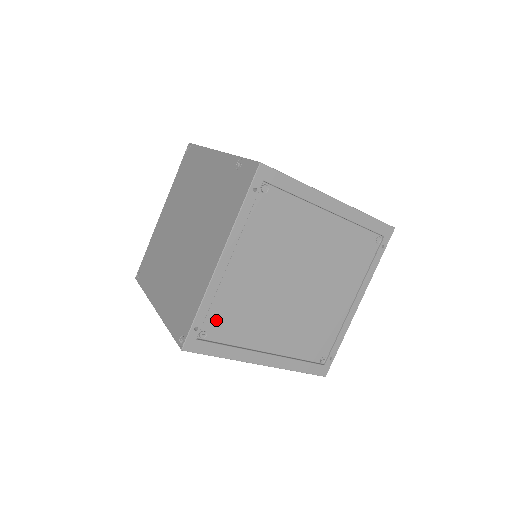
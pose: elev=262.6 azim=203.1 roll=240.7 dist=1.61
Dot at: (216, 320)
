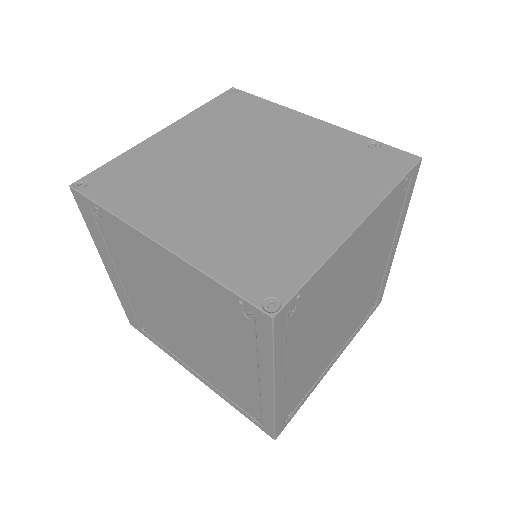
Dot at: (307, 299)
